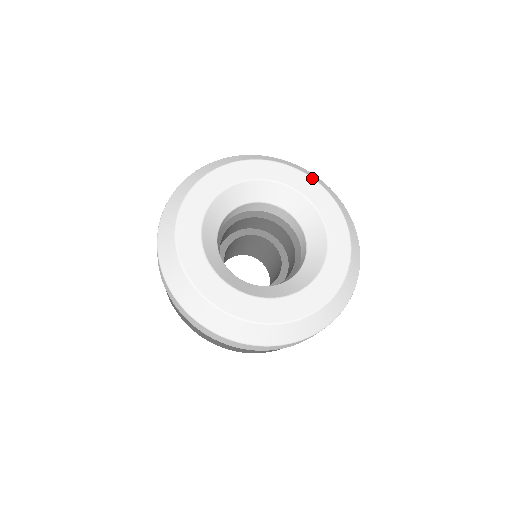
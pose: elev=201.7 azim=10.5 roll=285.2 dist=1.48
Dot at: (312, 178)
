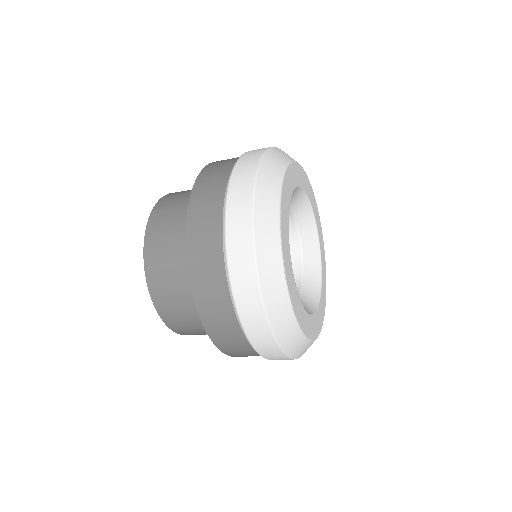
Dot at: occluded
